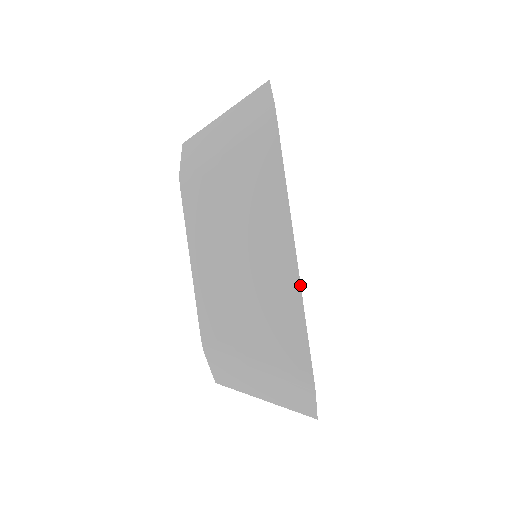
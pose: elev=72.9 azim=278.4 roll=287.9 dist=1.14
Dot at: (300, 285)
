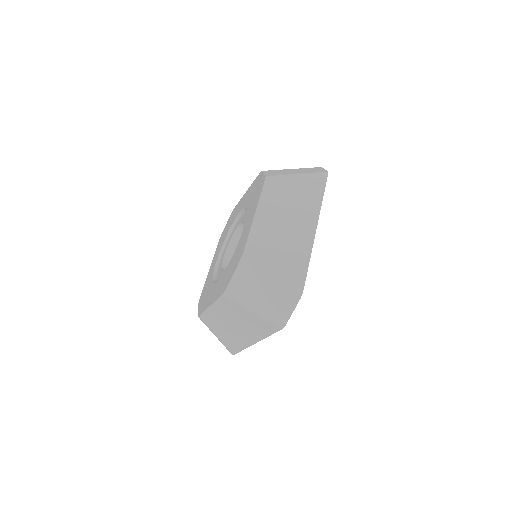
Dot at: occluded
